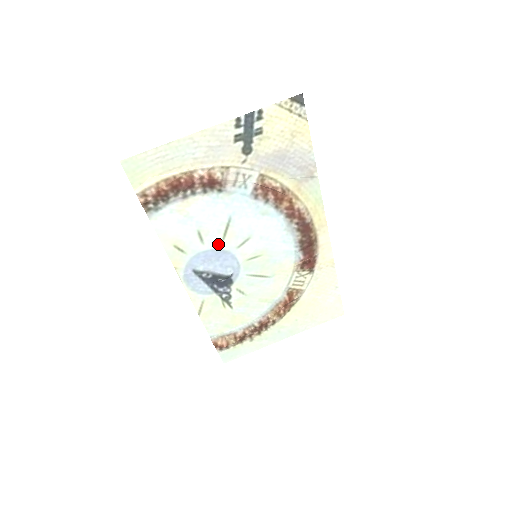
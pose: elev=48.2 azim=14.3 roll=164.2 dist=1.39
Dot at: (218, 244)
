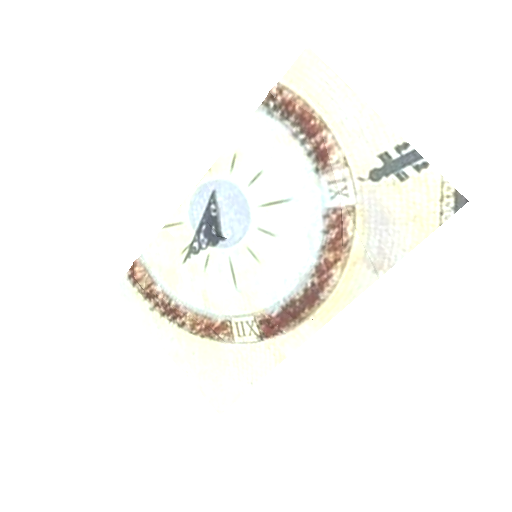
Dot at: (255, 203)
